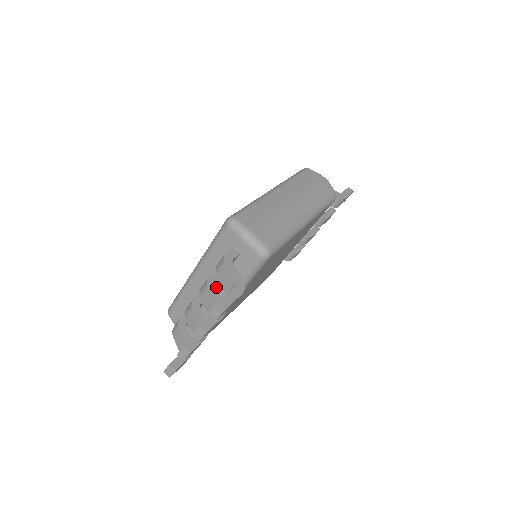
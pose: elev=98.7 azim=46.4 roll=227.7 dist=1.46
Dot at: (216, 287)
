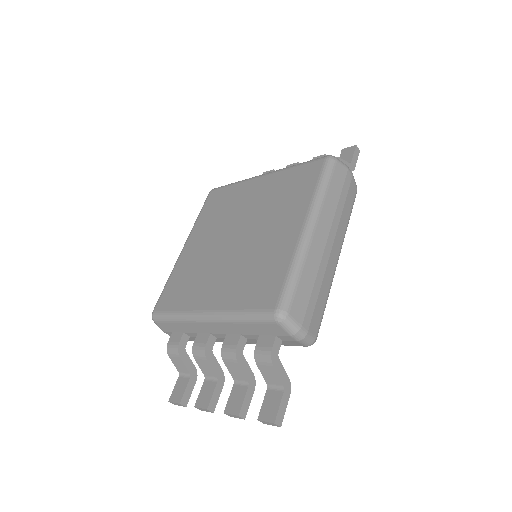
Dot at: occluded
